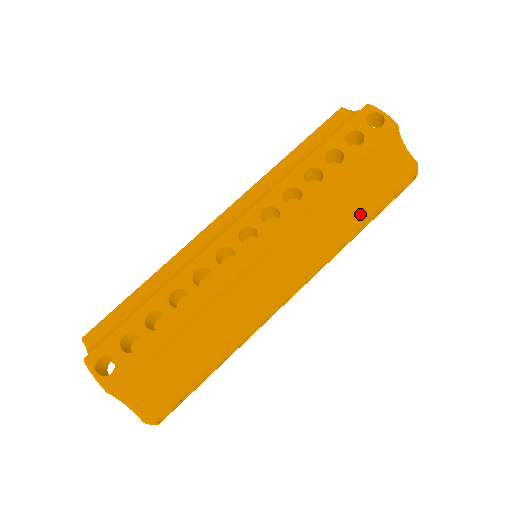
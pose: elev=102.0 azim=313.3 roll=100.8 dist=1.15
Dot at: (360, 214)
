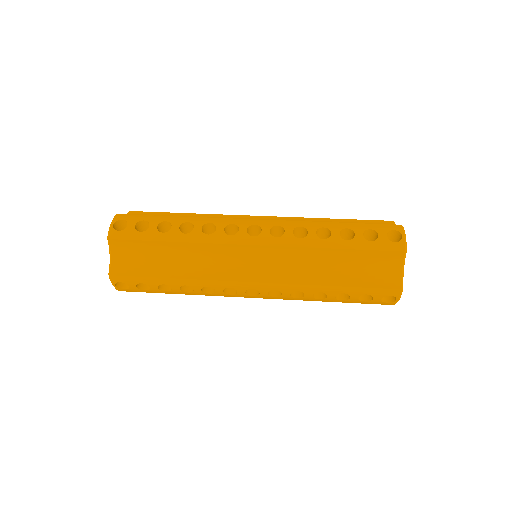
Dot at: (335, 223)
